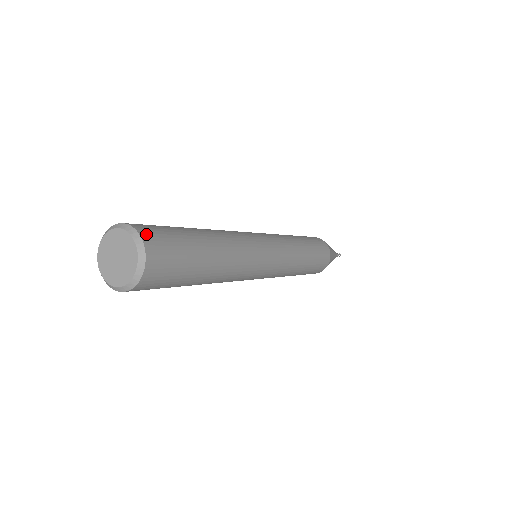
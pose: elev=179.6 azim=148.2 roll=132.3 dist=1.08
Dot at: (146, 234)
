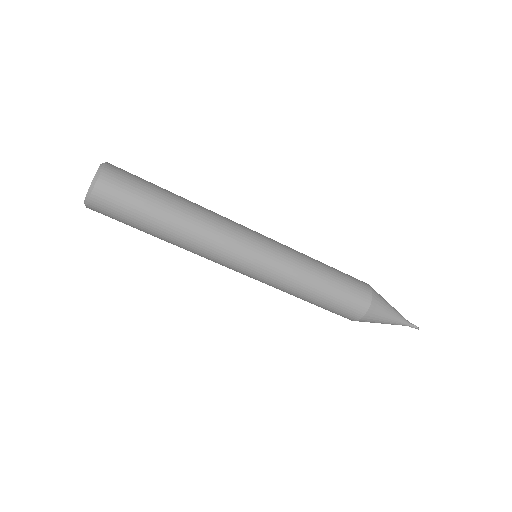
Dot at: occluded
